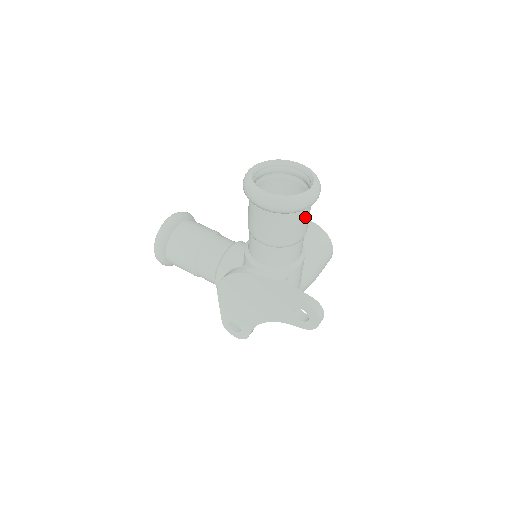
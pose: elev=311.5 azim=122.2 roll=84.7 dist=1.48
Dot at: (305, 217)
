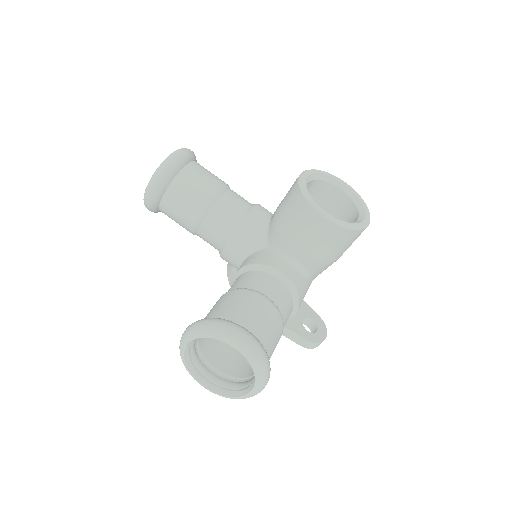
Dot at: occluded
